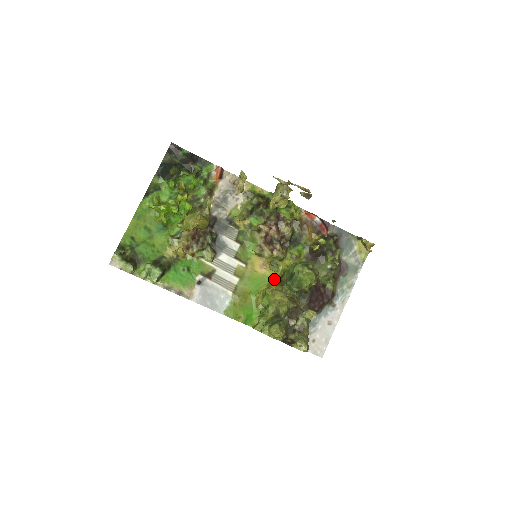
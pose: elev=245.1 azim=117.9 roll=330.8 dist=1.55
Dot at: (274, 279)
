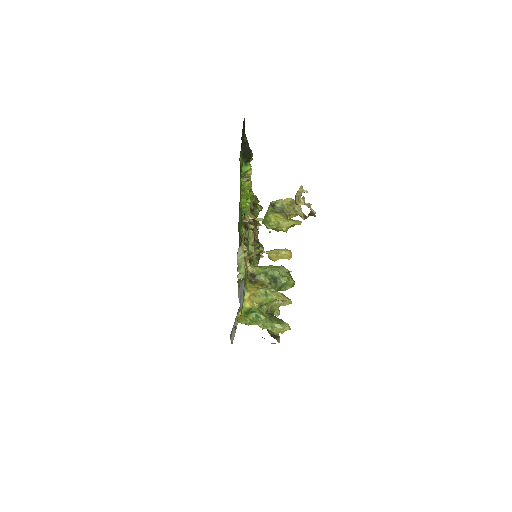
Dot at: (247, 277)
